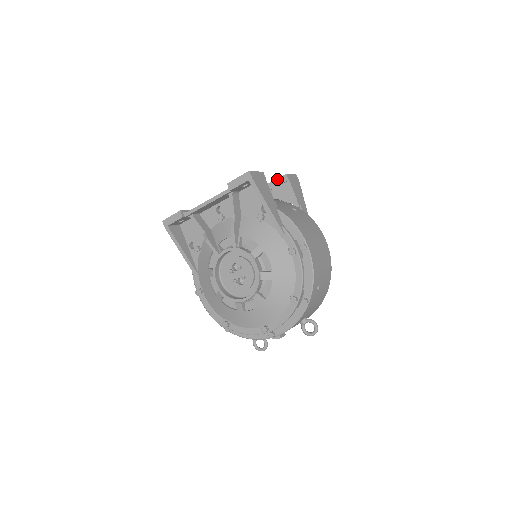
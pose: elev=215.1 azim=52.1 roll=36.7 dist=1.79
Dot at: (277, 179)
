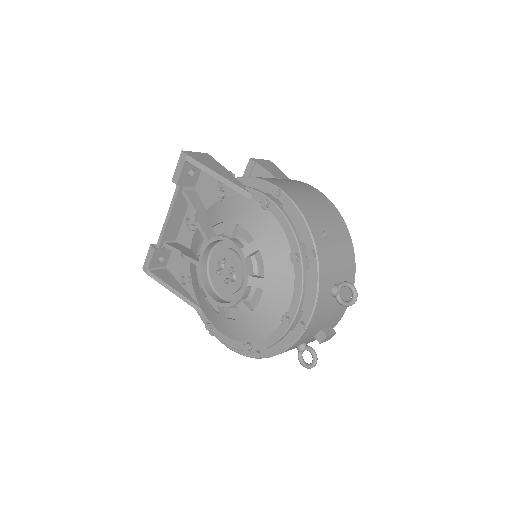
Dot at: (245, 170)
